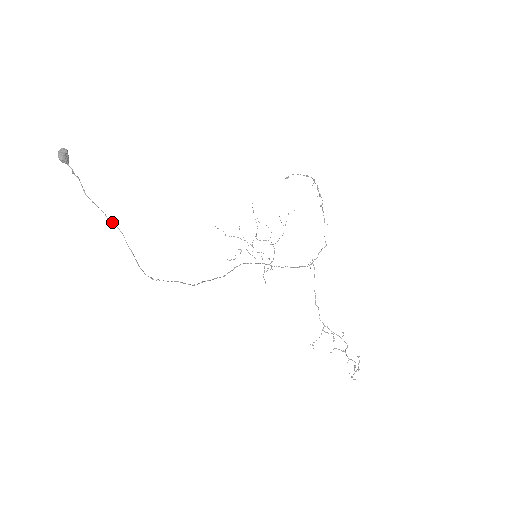
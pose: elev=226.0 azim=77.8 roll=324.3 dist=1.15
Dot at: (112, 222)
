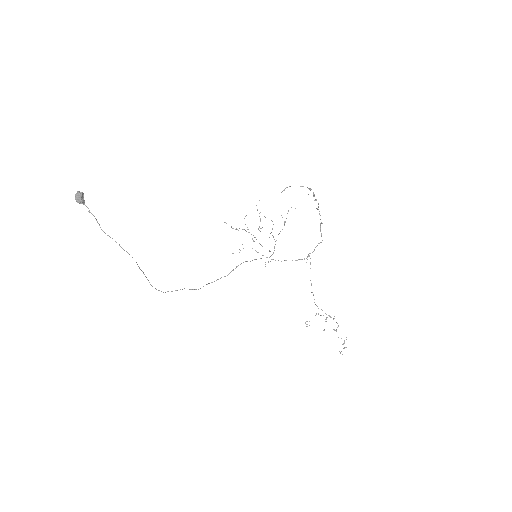
Dot at: occluded
